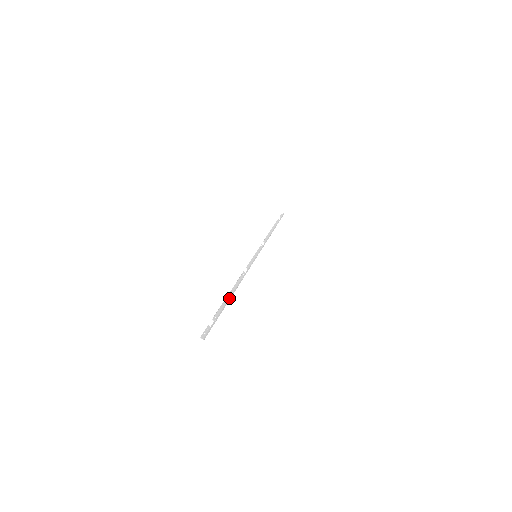
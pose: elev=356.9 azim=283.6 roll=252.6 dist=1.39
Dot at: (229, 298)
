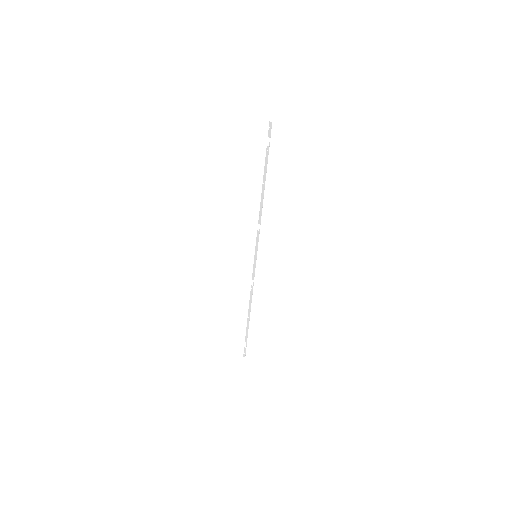
Dot at: (265, 178)
